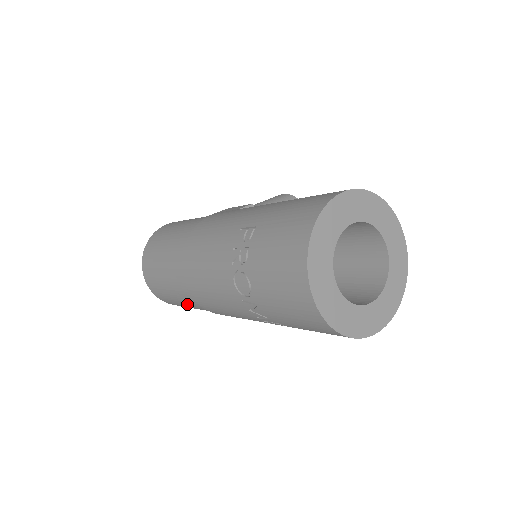
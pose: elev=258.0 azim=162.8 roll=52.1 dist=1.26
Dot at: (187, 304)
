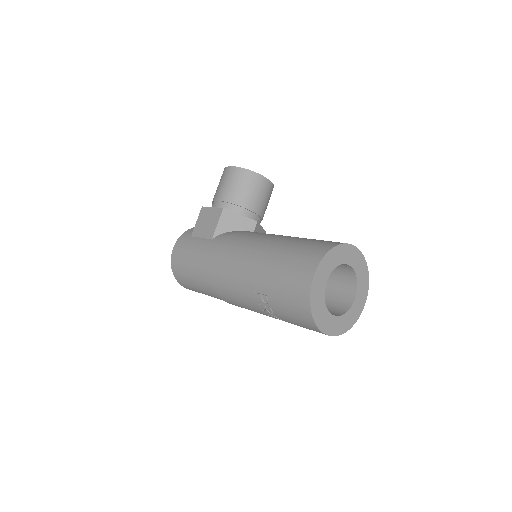
Dot at: occluded
